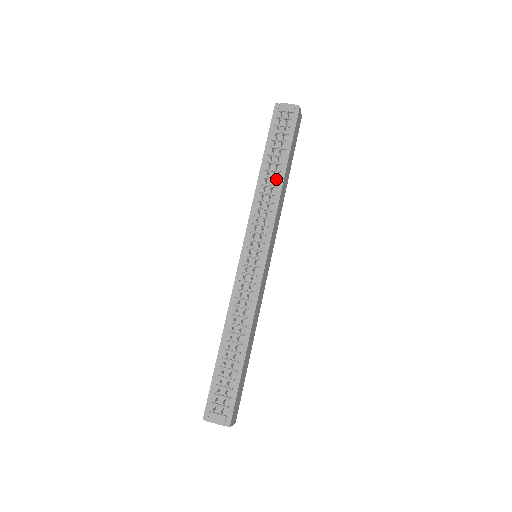
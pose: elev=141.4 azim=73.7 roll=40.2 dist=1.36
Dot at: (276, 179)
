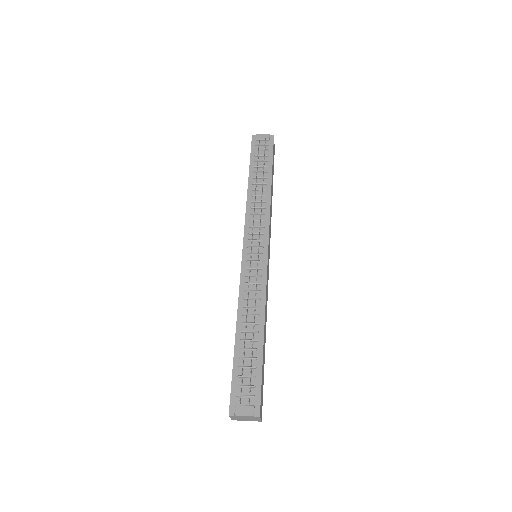
Dot at: (264, 189)
